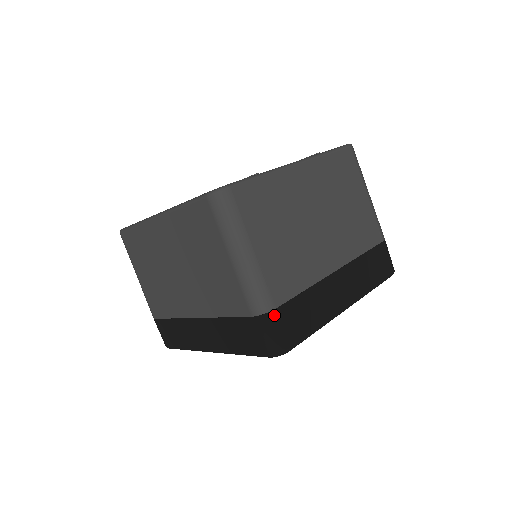
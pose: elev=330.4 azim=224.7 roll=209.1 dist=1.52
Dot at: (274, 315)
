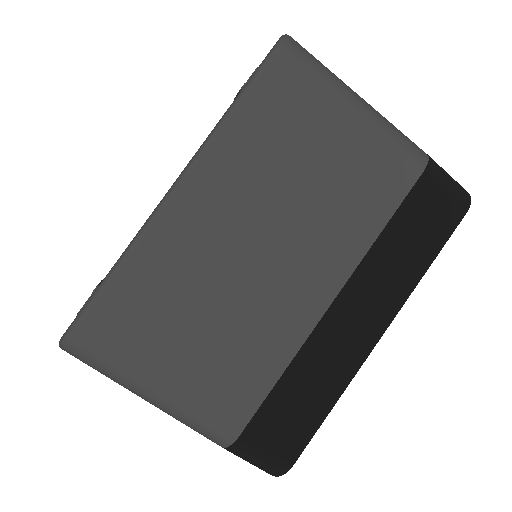
Dot at: (431, 158)
